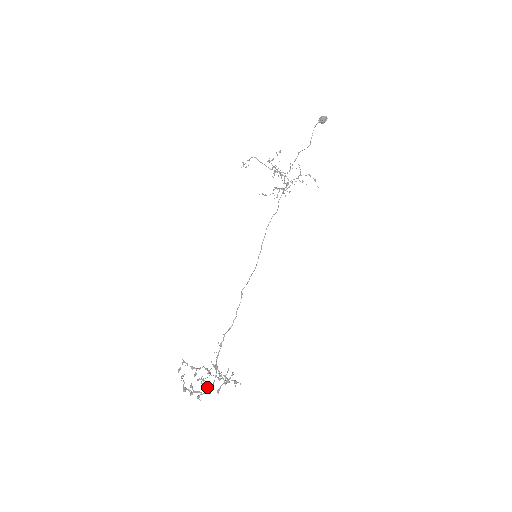
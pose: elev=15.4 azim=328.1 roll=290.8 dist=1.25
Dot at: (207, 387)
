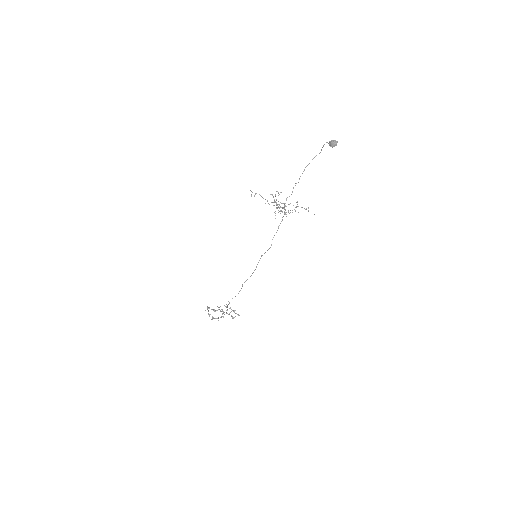
Dot at: occluded
